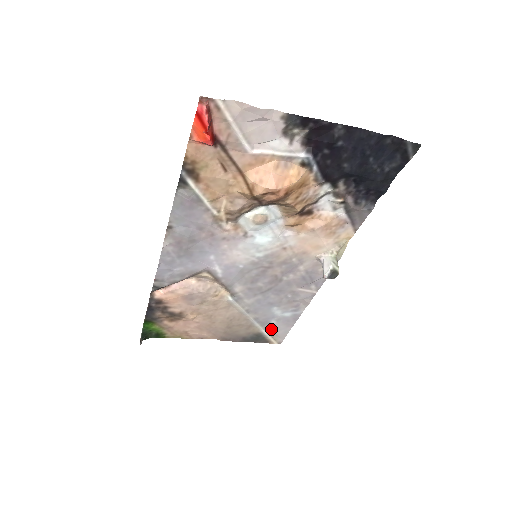
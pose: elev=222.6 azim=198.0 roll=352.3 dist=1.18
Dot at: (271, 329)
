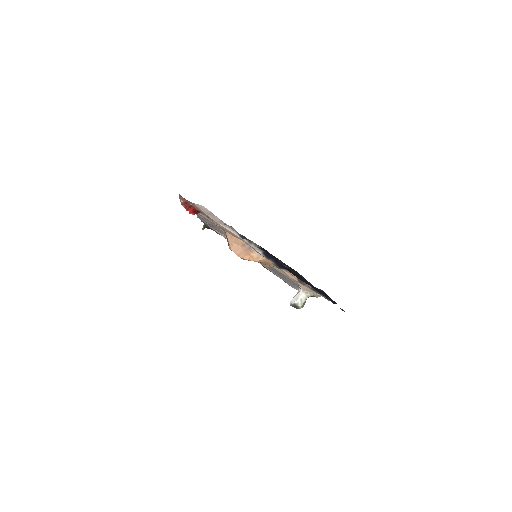
Dot at: occluded
